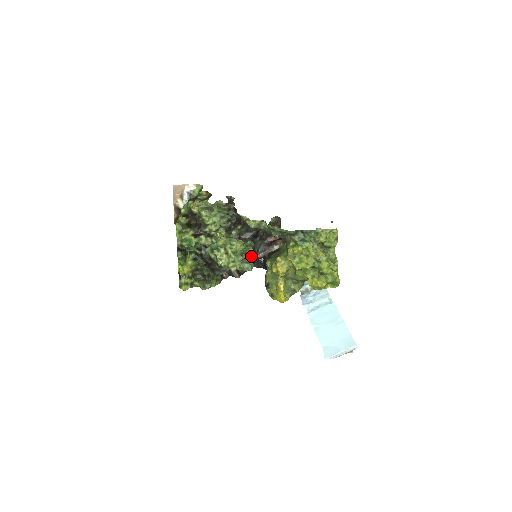
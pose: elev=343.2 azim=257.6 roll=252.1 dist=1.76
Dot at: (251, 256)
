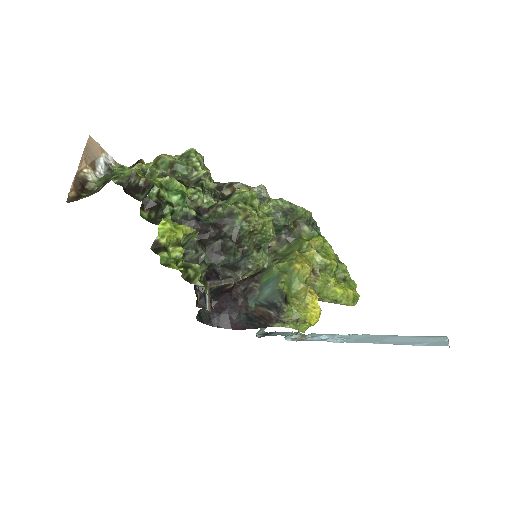
Dot at: occluded
